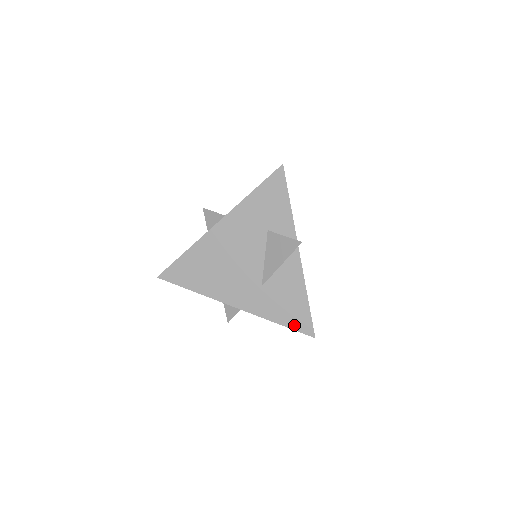
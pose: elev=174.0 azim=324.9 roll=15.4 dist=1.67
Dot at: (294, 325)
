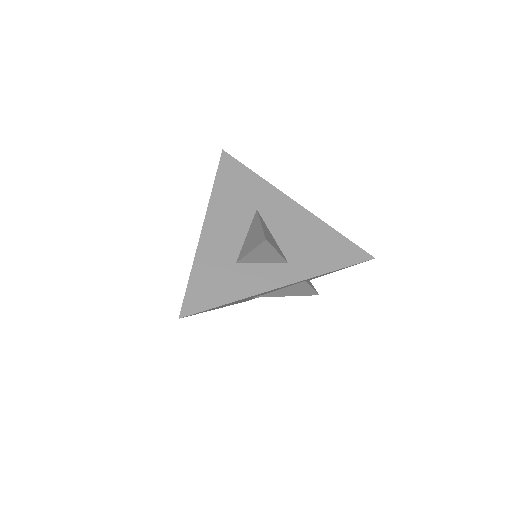
Dot at: occluded
